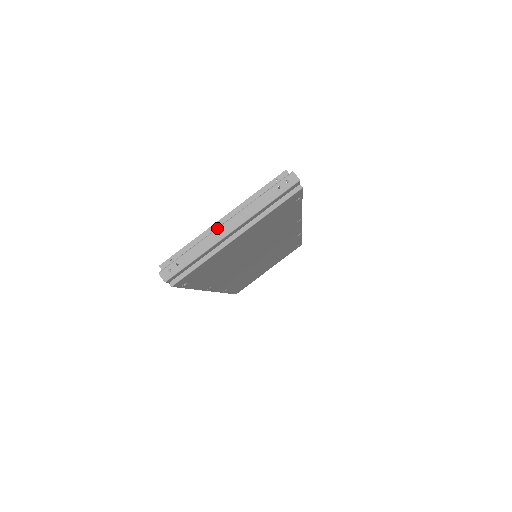
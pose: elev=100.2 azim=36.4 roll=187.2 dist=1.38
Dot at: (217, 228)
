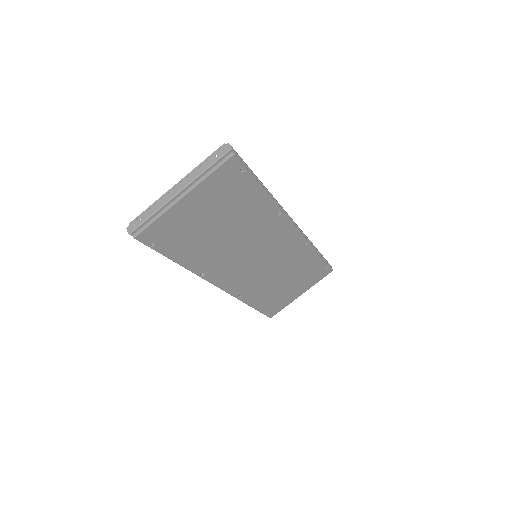
Dot at: (170, 191)
